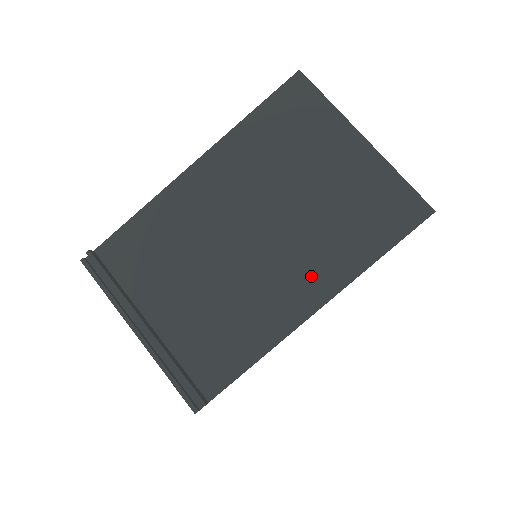
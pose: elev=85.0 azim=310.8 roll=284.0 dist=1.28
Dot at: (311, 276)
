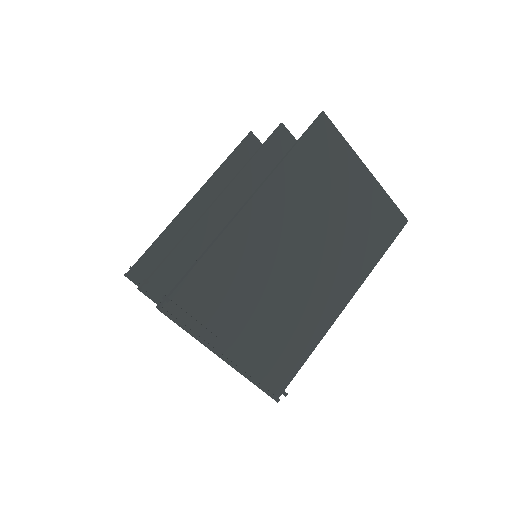
Dot at: (342, 280)
